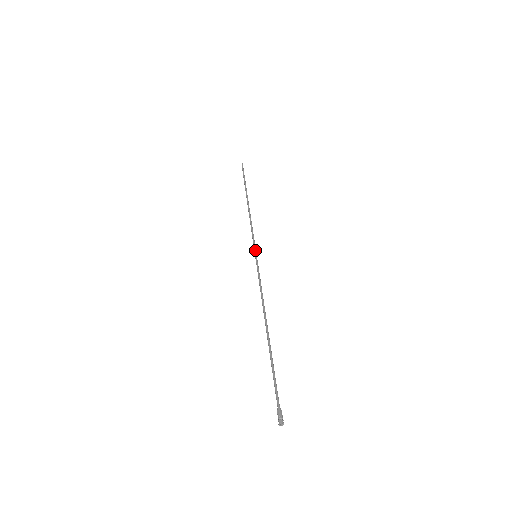
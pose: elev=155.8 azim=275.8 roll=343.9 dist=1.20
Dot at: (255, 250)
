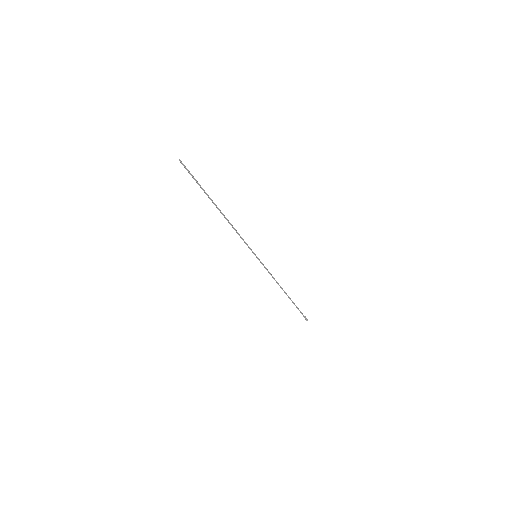
Dot at: (254, 253)
